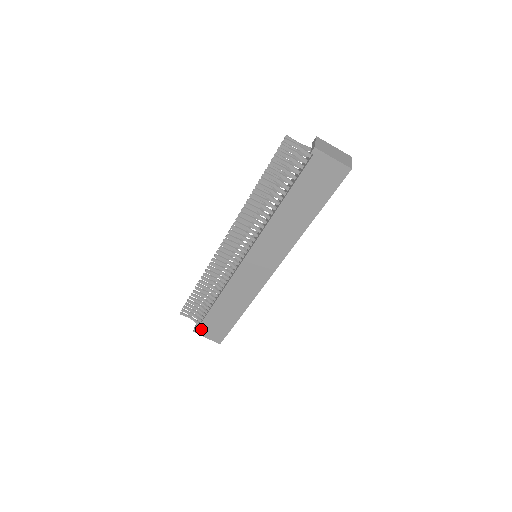
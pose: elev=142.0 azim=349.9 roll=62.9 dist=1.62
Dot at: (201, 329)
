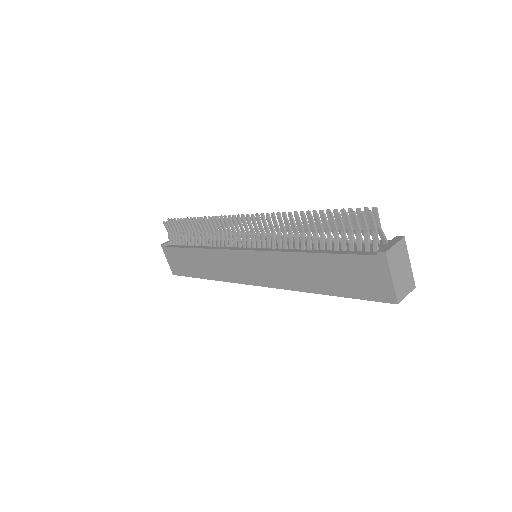
Dot at: (168, 250)
